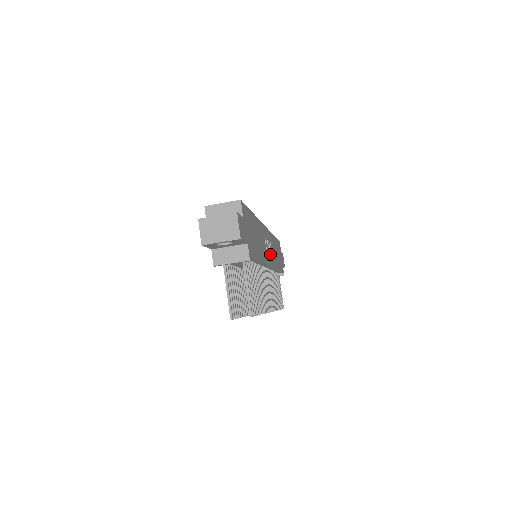
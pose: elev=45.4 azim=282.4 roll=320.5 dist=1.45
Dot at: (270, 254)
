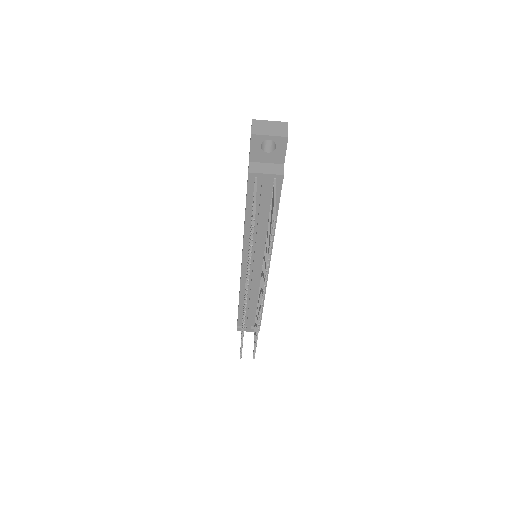
Dot at: occluded
